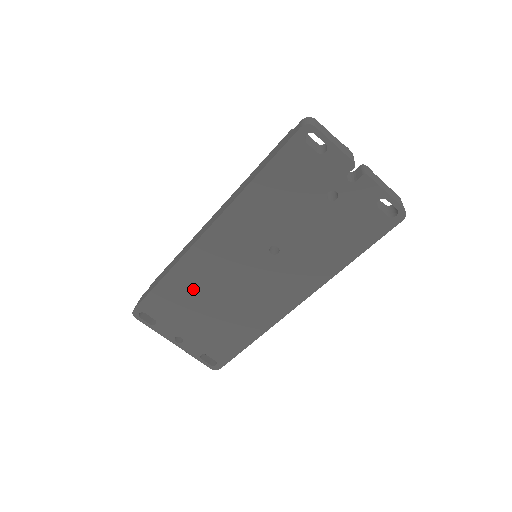
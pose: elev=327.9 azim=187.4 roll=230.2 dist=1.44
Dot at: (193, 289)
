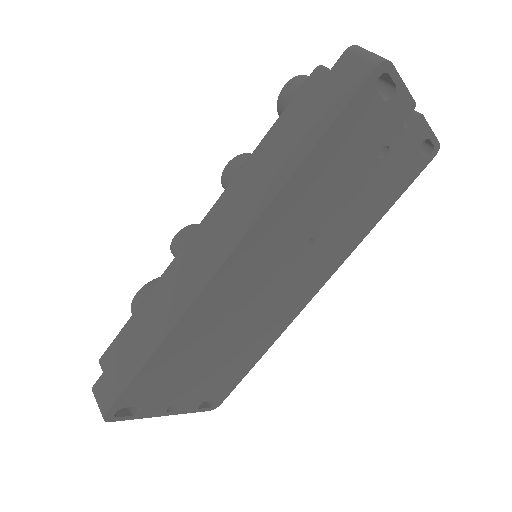
Dot at: (198, 341)
